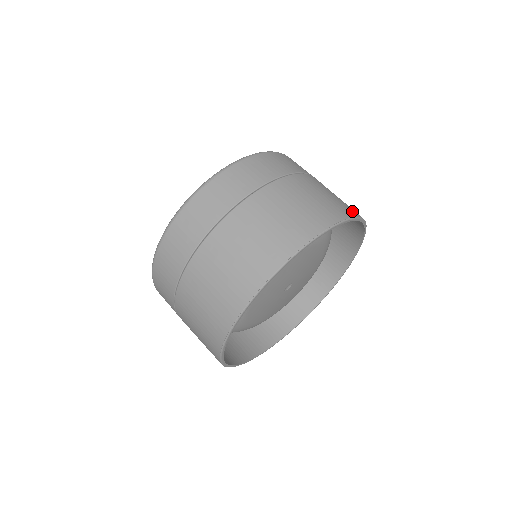
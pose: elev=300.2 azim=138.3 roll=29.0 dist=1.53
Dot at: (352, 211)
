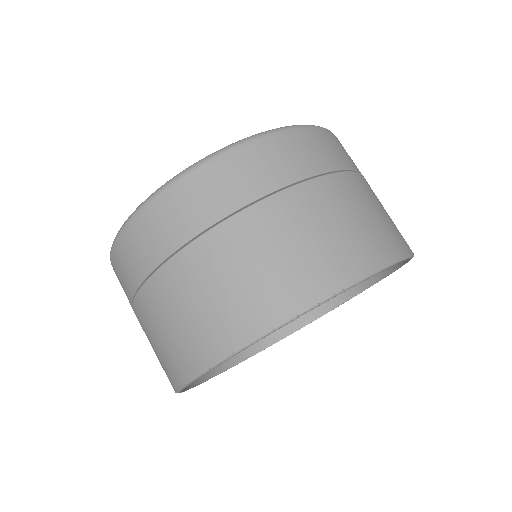
Dot at: (302, 295)
